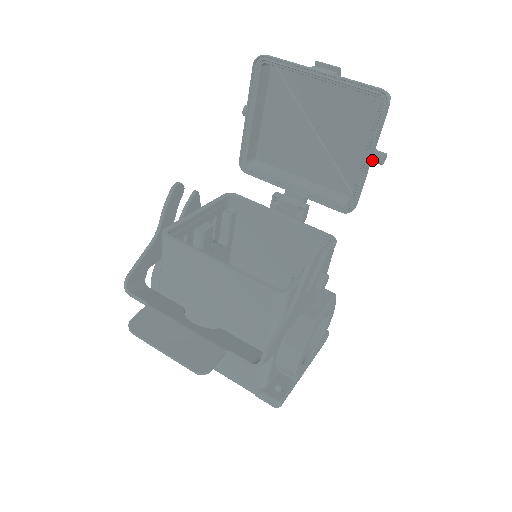
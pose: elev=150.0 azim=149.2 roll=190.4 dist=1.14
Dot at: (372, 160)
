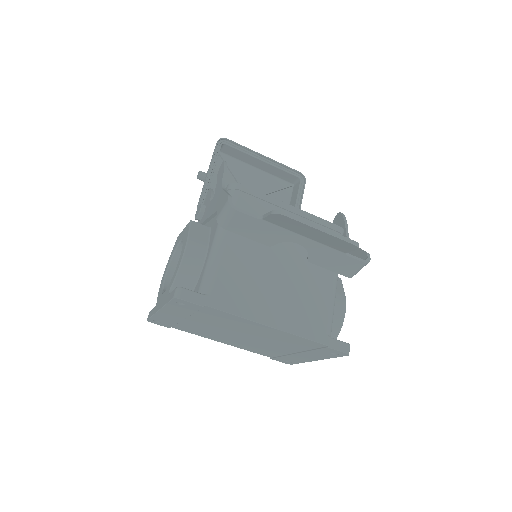
Dot at: occluded
